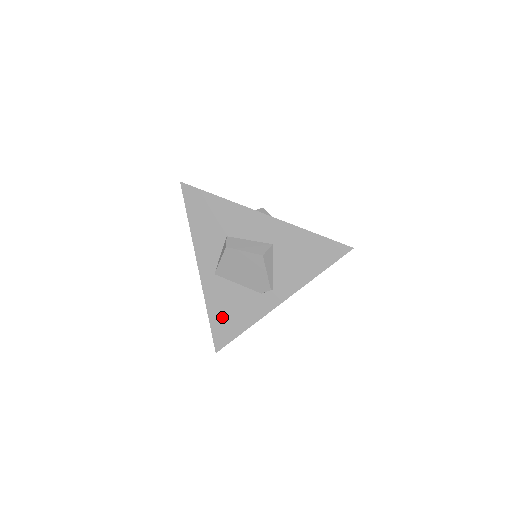
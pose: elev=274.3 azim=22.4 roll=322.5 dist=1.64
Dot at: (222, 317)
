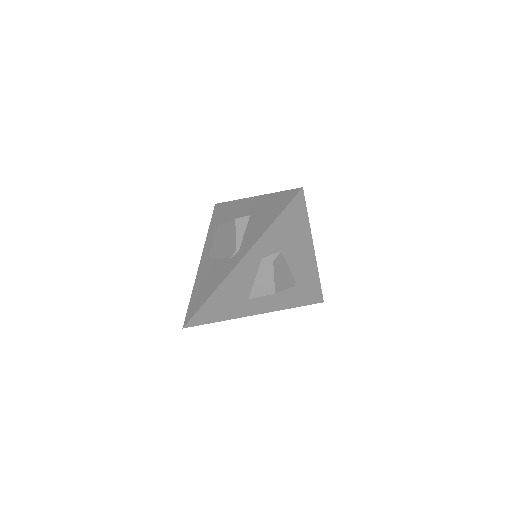
Dot at: (199, 292)
